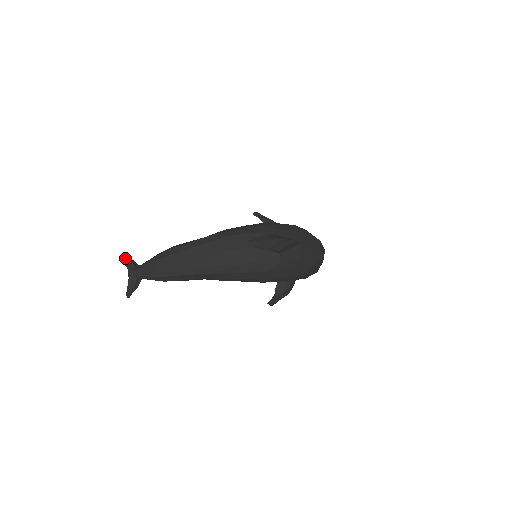
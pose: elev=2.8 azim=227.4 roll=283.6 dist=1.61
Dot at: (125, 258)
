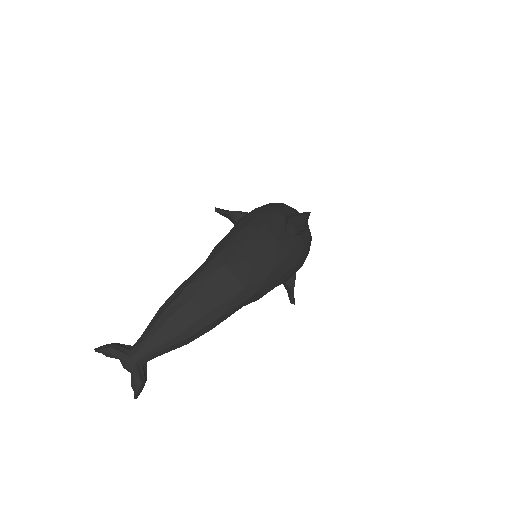
Dot at: (102, 347)
